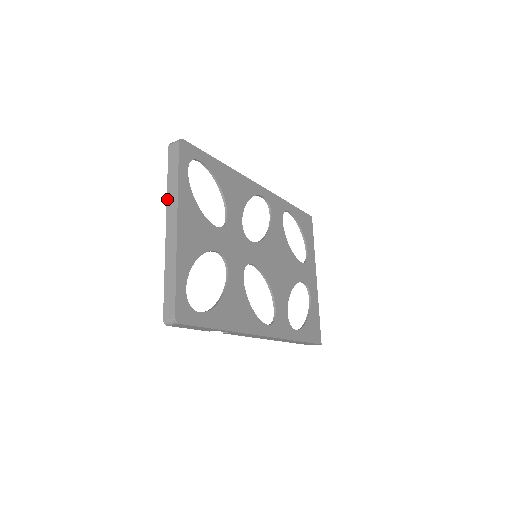
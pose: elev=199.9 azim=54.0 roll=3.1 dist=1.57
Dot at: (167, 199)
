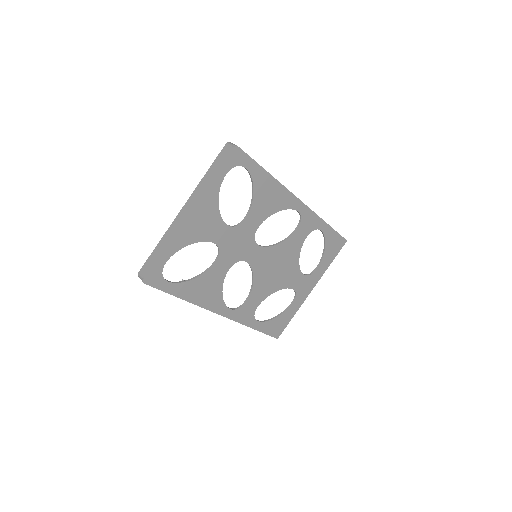
Dot at: (196, 187)
